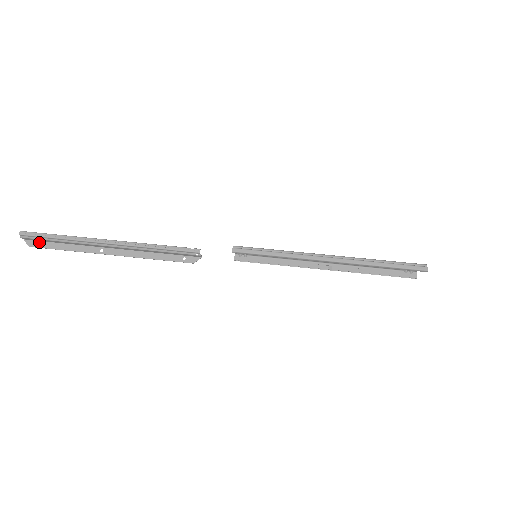
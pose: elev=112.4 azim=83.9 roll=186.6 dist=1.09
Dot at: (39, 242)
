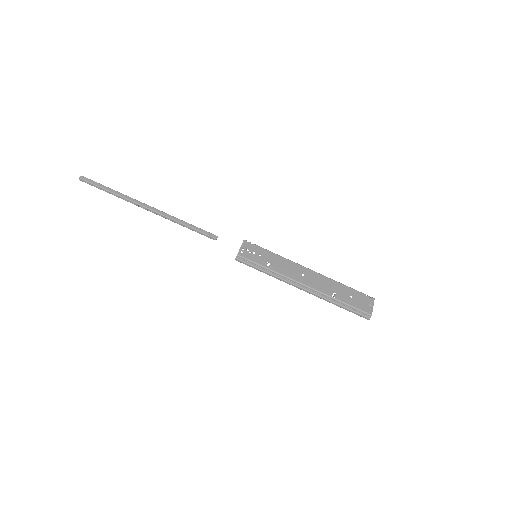
Dot at: occluded
